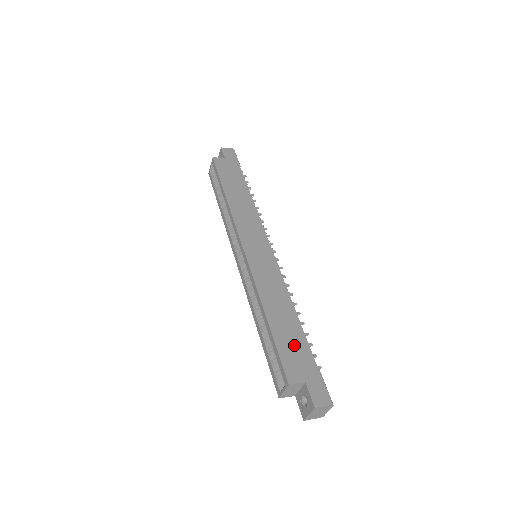
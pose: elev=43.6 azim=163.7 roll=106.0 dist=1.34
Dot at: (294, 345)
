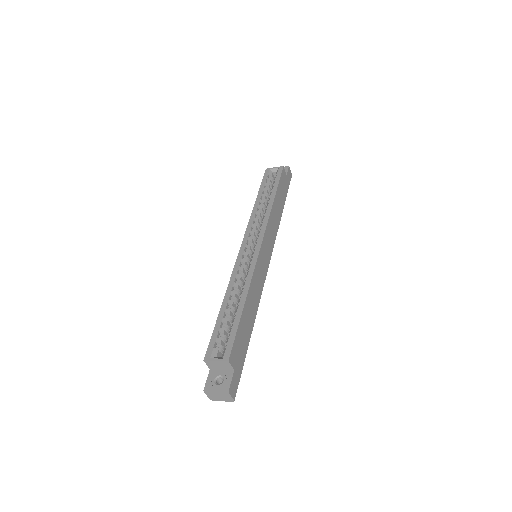
Dot at: (244, 339)
